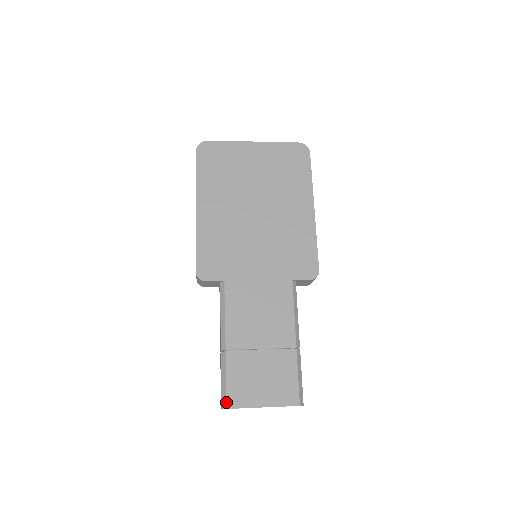
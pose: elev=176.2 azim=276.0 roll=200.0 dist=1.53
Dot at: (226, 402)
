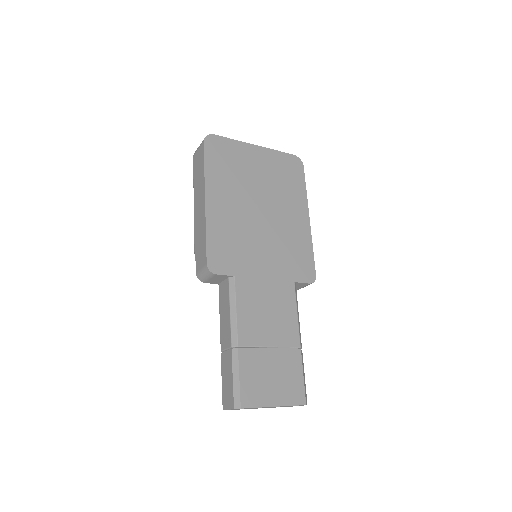
Dot at: (240, 401)
